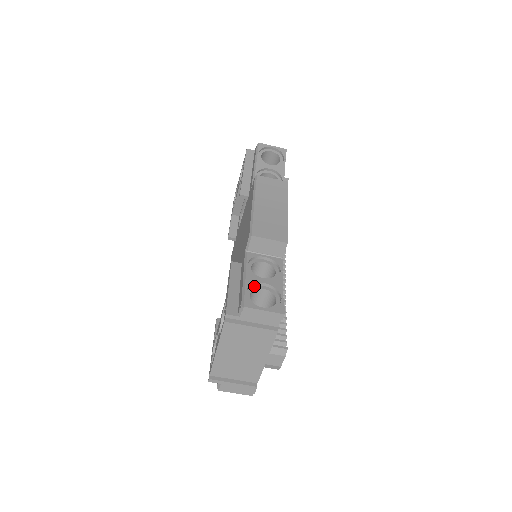
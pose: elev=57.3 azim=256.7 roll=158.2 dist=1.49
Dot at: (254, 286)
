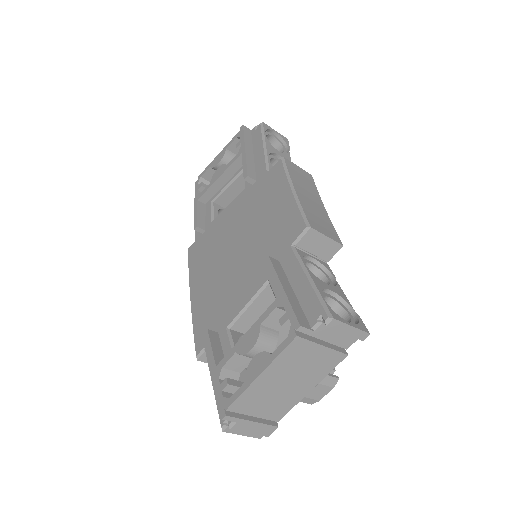
Dot at: (322, 292)
